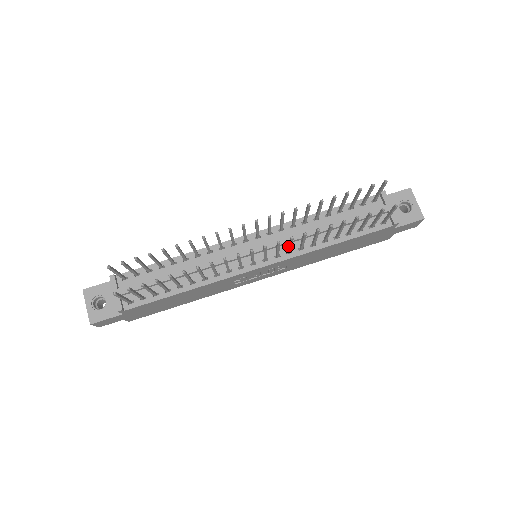
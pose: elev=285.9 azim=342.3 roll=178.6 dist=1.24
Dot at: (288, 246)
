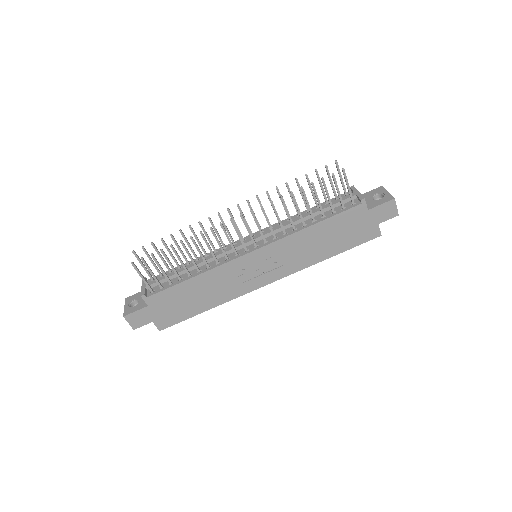
Dot at: (275, 235)
